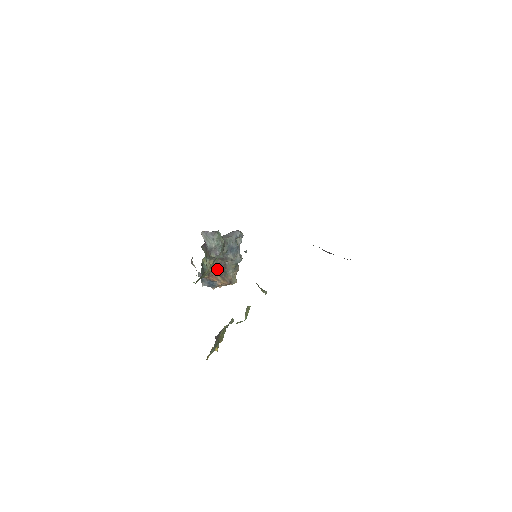
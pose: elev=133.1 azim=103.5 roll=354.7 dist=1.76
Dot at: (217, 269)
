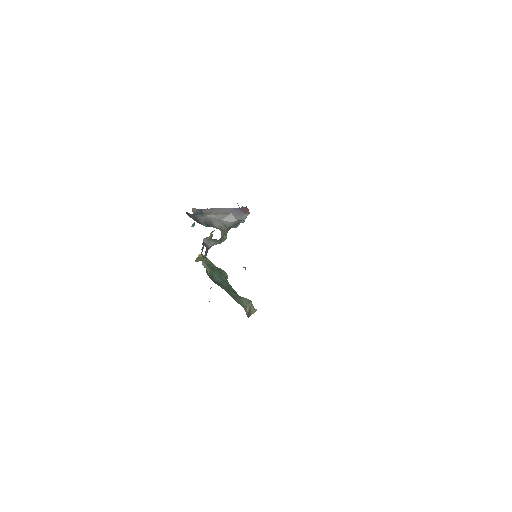
Dot at: occluded
